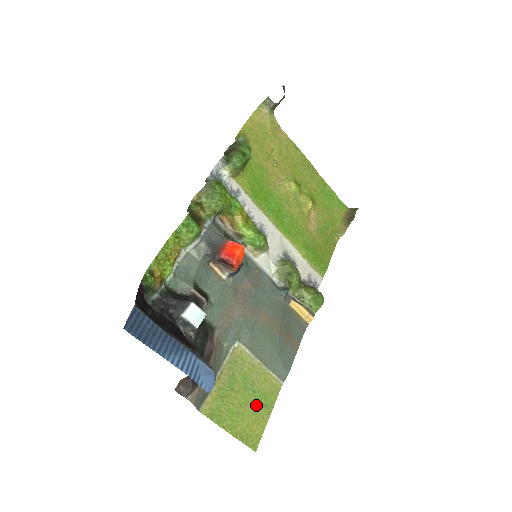
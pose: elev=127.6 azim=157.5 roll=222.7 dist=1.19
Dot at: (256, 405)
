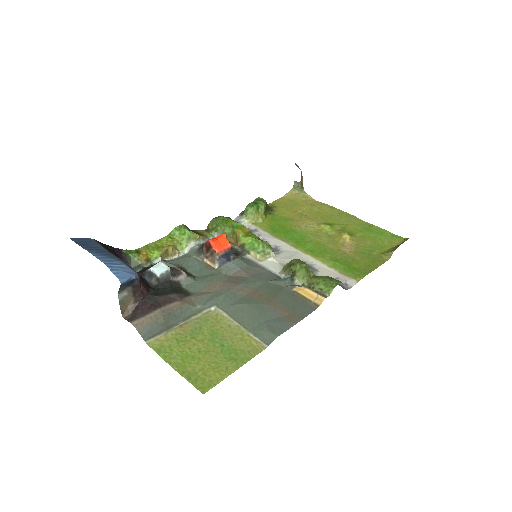
Dot at: (221, 356)
